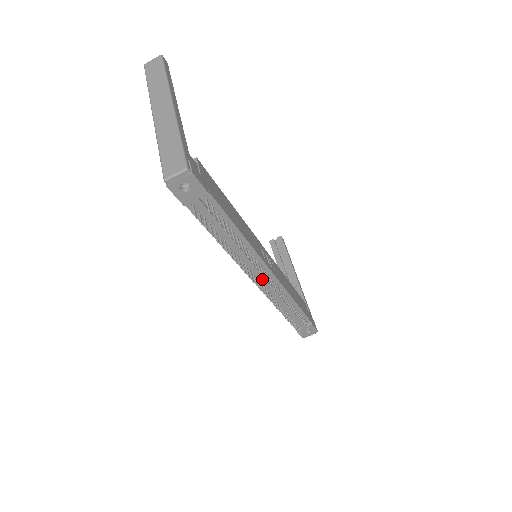
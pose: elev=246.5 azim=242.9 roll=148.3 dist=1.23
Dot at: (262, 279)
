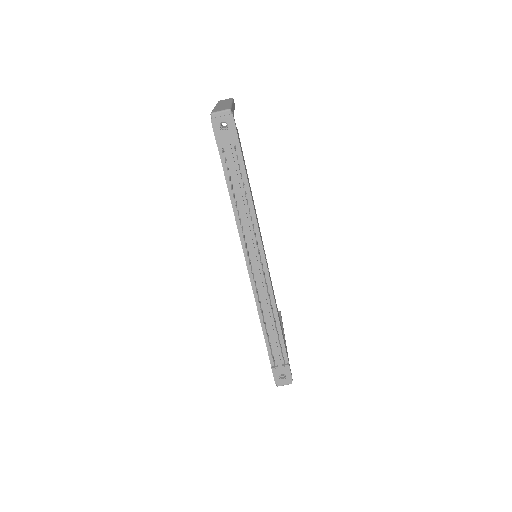
Dot at: (256, 267)
